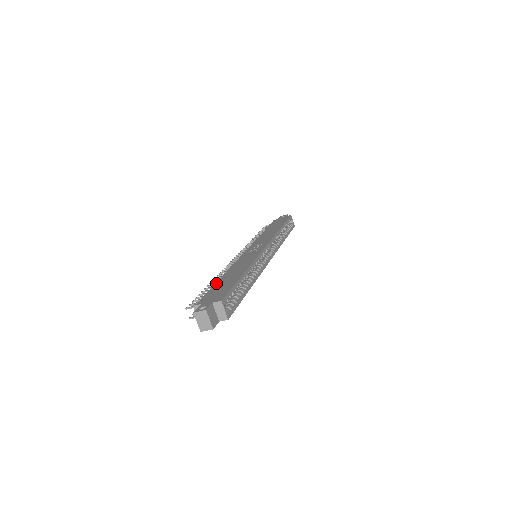
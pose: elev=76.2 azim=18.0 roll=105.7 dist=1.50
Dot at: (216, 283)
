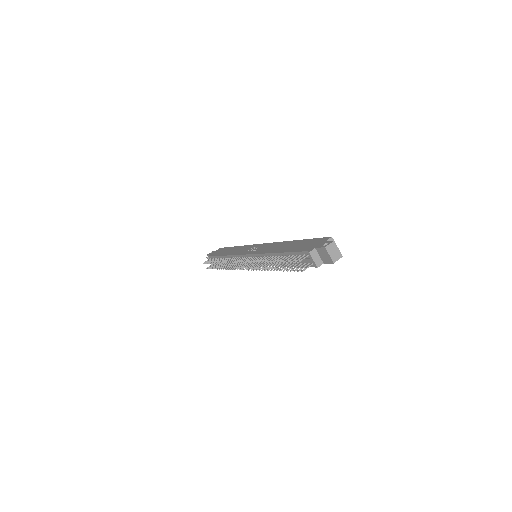
Dot at: (286, 251)
